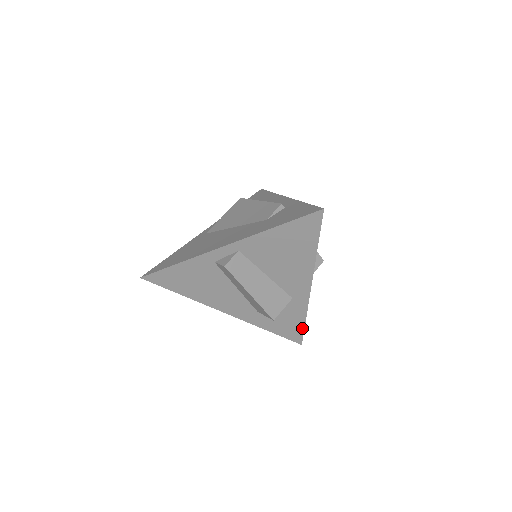
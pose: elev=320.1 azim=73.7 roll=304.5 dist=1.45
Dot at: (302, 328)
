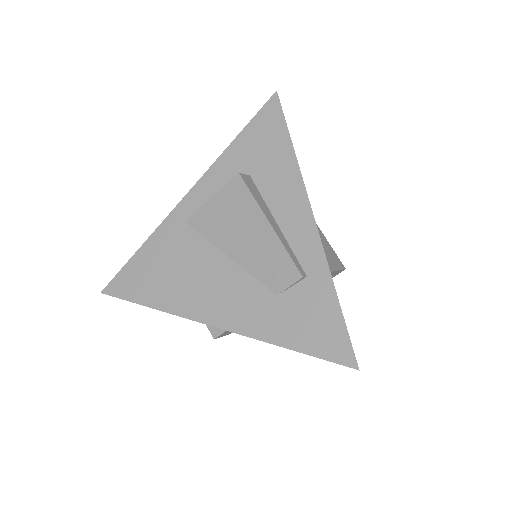
Dot at: occluded
